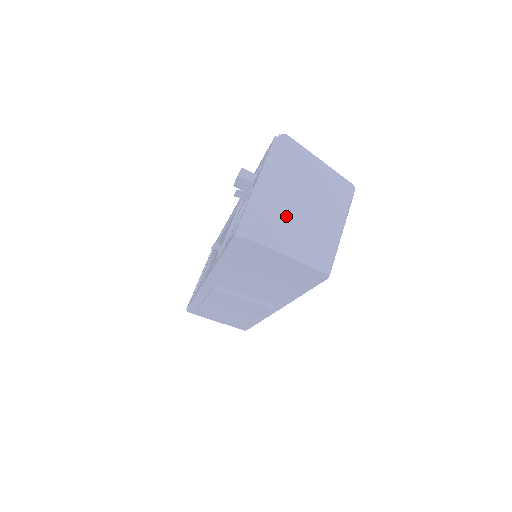
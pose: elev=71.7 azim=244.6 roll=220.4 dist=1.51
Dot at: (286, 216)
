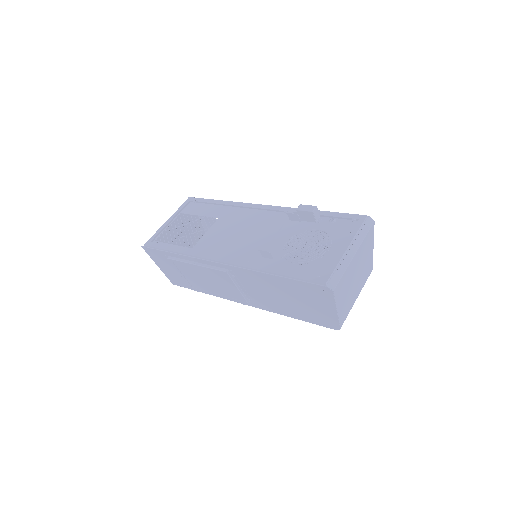
Dot at: (349, 282)
